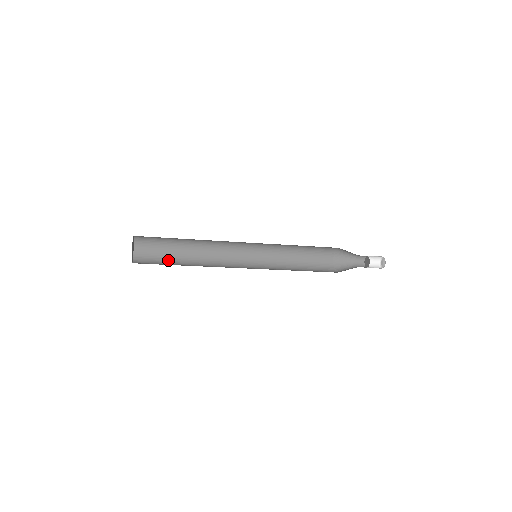
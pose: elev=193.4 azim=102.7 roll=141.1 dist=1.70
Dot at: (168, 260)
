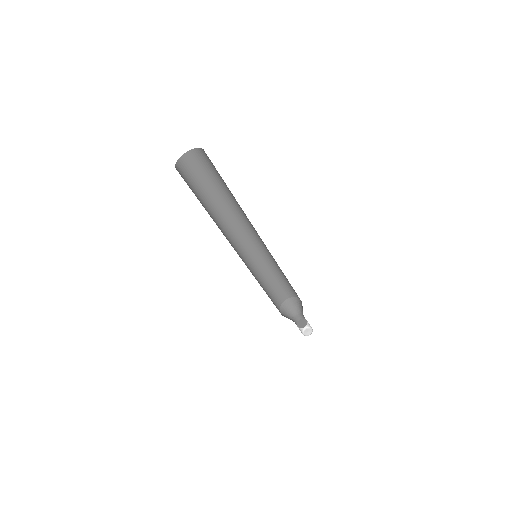
Dot at: (198, 193)
